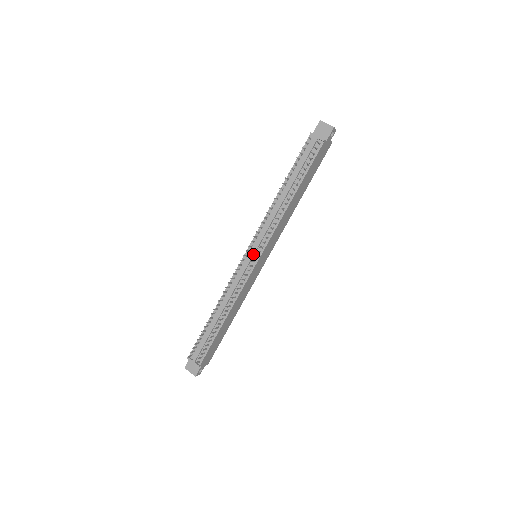
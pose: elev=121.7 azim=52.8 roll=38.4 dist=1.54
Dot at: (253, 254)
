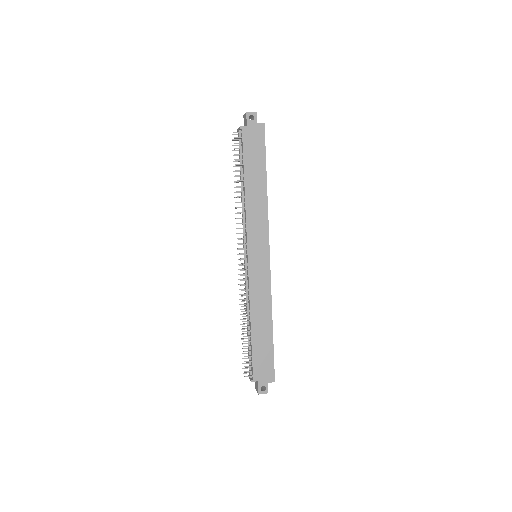
Dot at: (244, 254)
